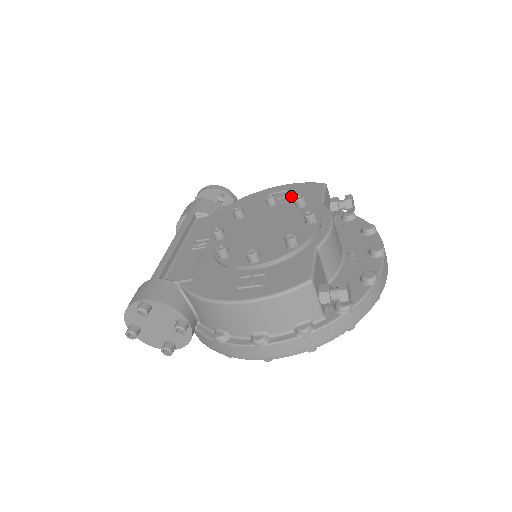
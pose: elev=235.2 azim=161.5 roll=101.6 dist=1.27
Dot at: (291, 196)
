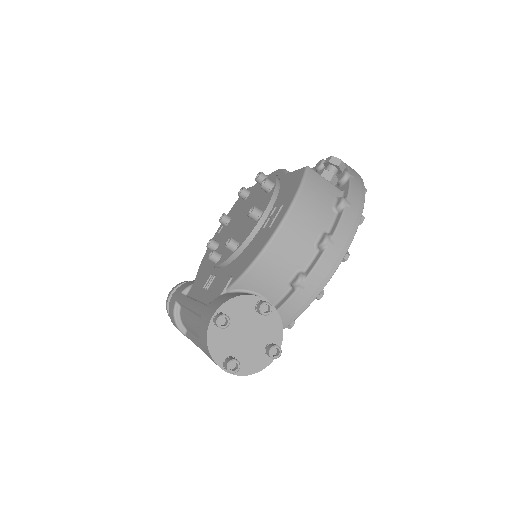
Dot at: occluded
